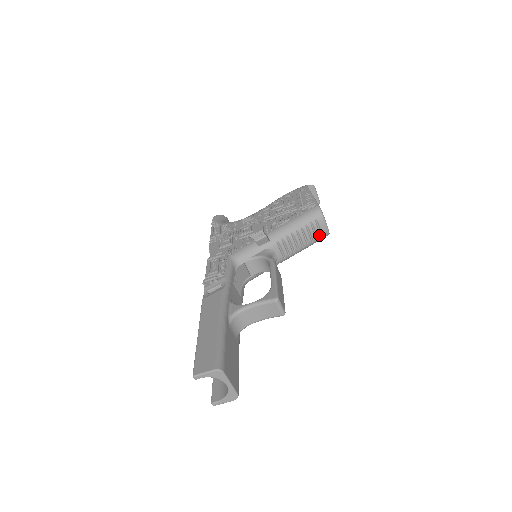
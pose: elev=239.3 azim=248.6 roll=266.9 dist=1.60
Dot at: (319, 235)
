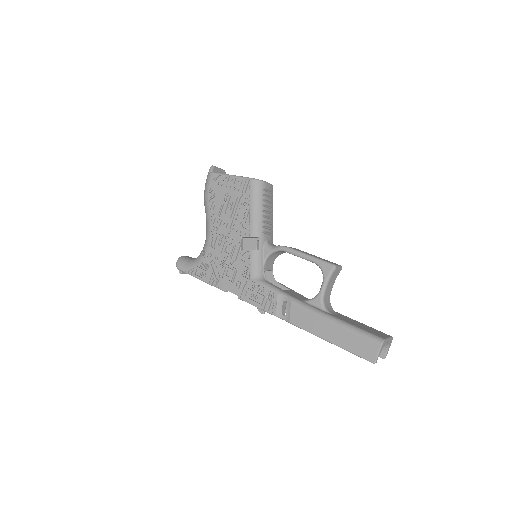
Dot at: (272, 195)
